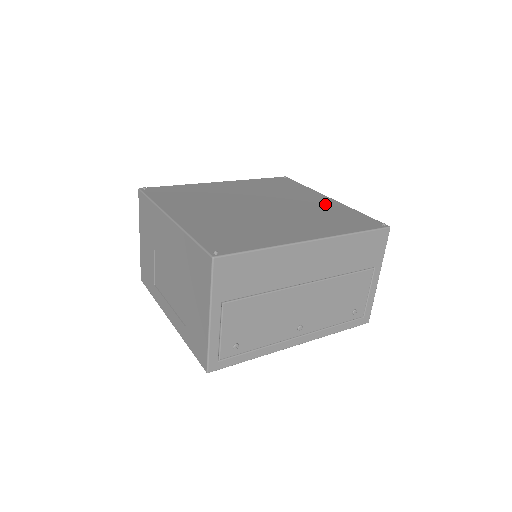
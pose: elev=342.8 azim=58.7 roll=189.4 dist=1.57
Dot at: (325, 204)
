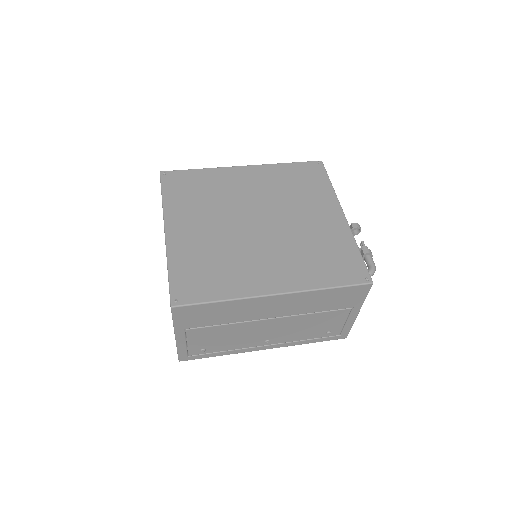
Dot at: (330, 227)
